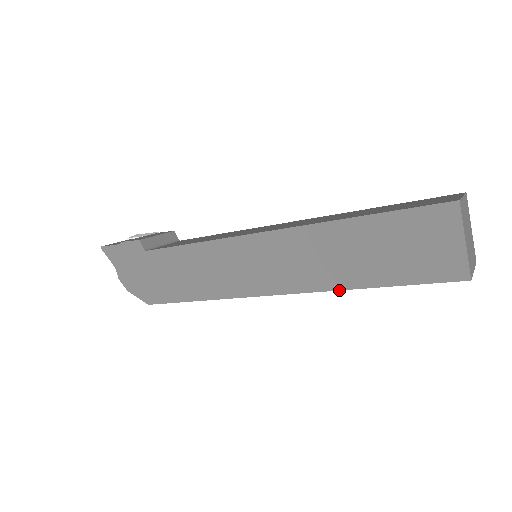
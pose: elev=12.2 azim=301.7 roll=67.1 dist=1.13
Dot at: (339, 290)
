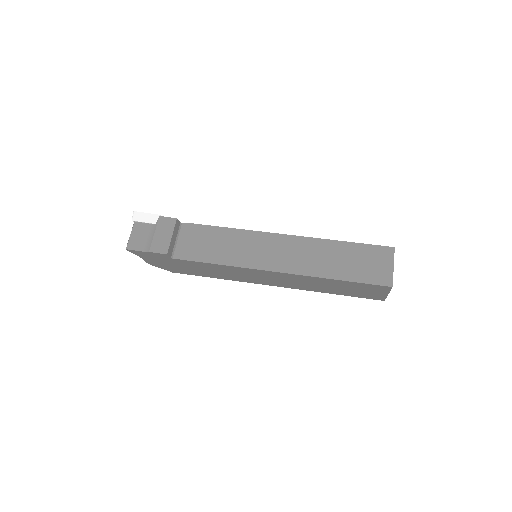
Dot at: occluded
